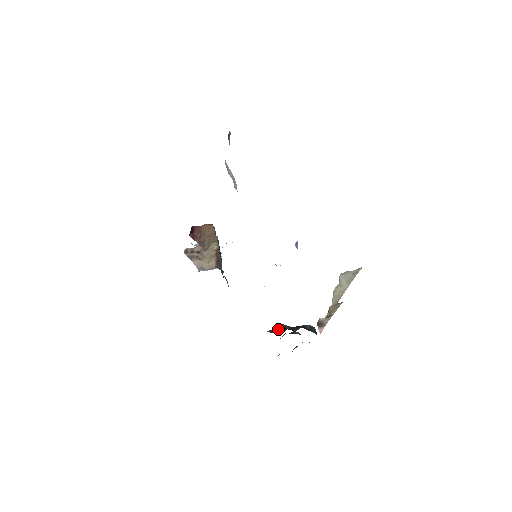
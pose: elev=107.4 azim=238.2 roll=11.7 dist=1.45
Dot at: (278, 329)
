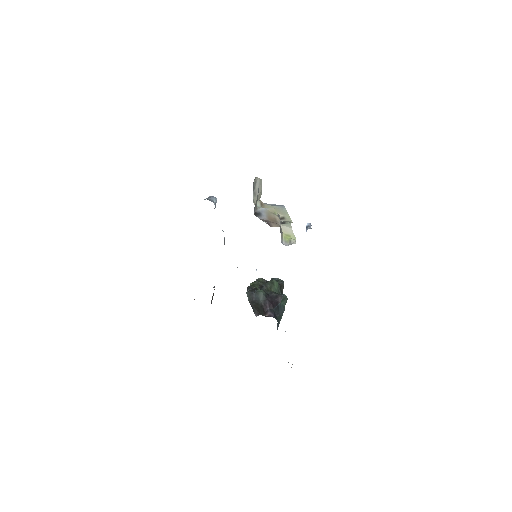
Dot at: (256, 297)
